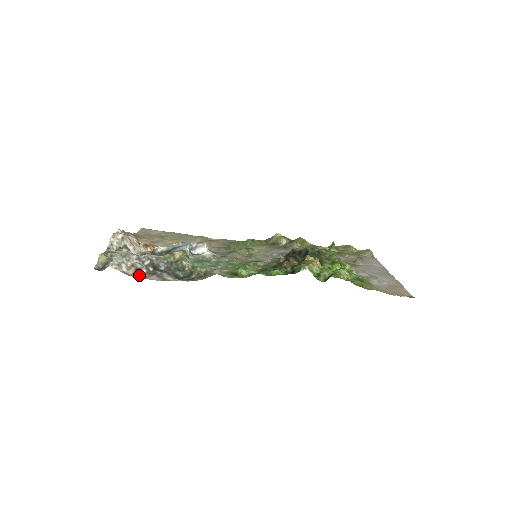
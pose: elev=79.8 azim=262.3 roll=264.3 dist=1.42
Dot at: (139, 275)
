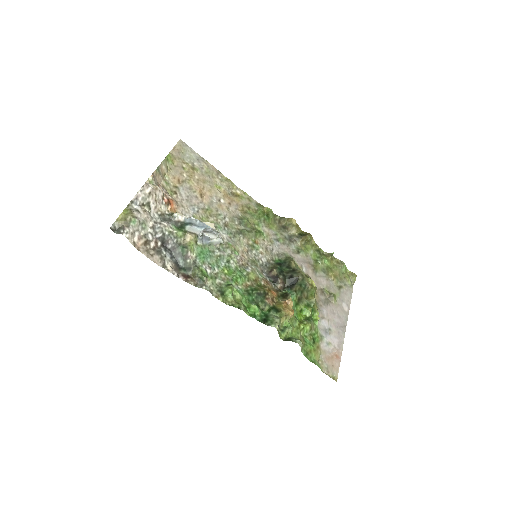
Dot at: (146, 249)
